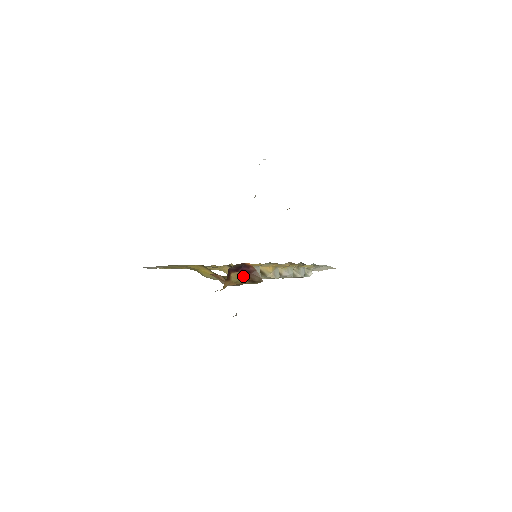
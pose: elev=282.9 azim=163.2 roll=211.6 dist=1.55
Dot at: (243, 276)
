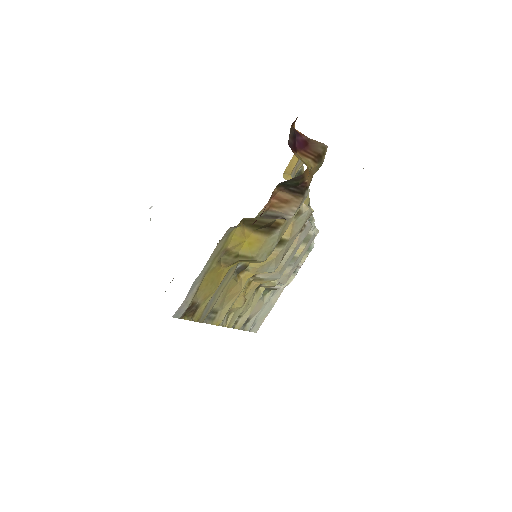
Dot at: (305, 156)
